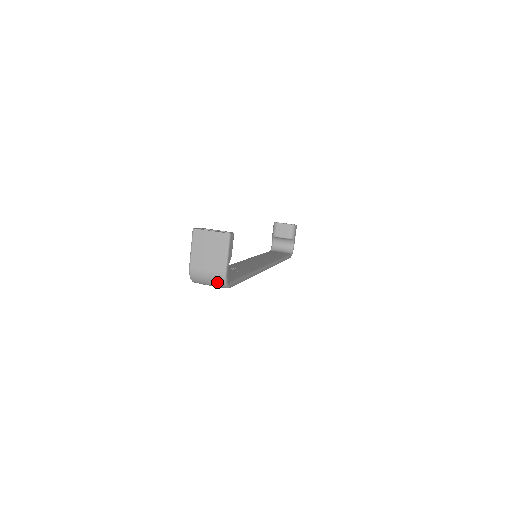
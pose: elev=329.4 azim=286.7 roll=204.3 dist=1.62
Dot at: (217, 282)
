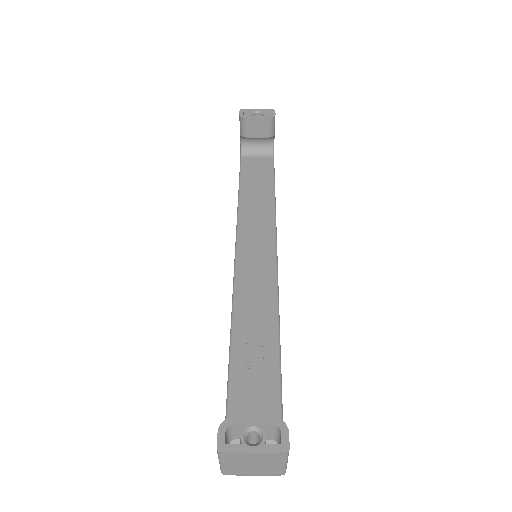
Dot at: occluded
